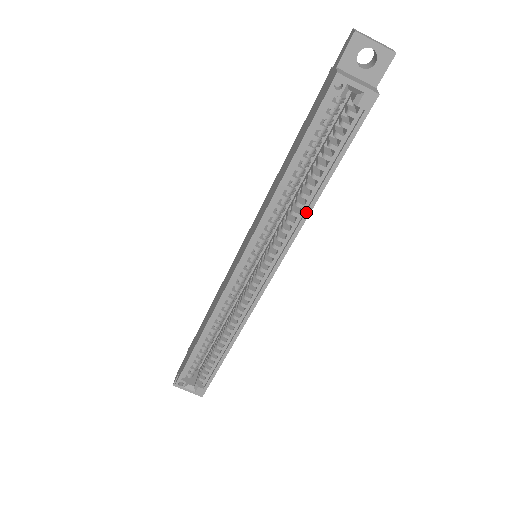
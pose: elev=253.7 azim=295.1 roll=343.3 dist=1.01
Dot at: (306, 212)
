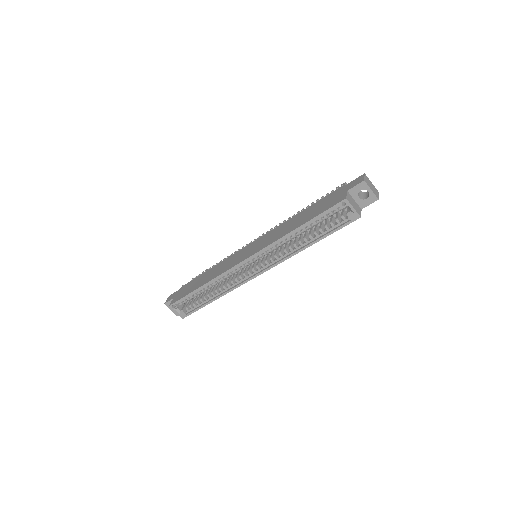
Dot at: (297, 251)
